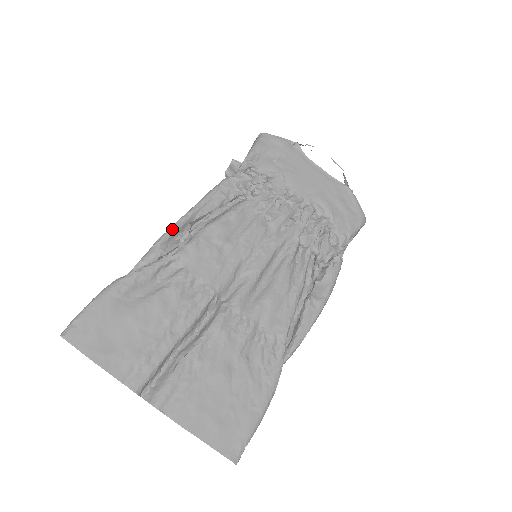
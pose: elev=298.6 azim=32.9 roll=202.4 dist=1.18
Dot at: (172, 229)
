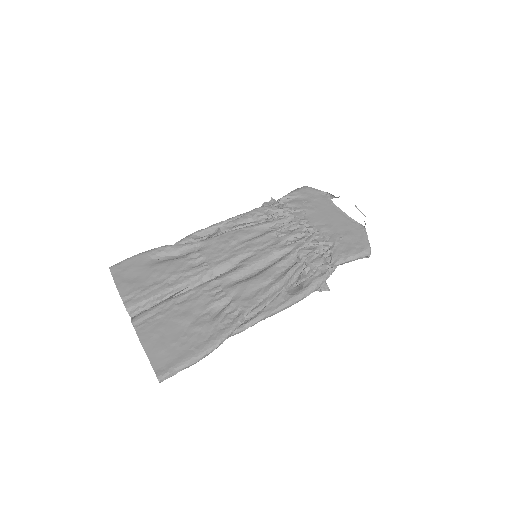
Dot at: (205, 228)
